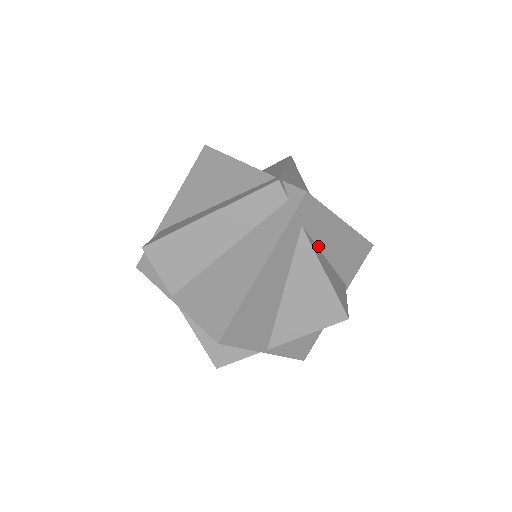
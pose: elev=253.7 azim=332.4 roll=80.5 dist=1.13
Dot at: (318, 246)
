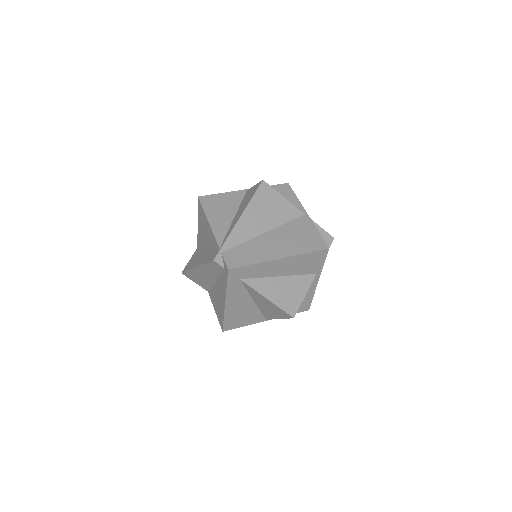
Dot at: (265, 277)
